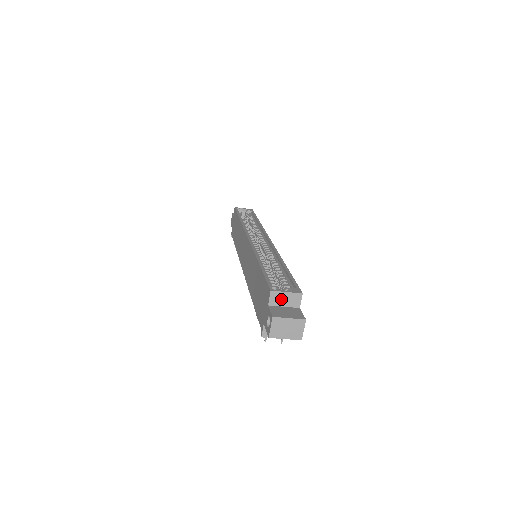
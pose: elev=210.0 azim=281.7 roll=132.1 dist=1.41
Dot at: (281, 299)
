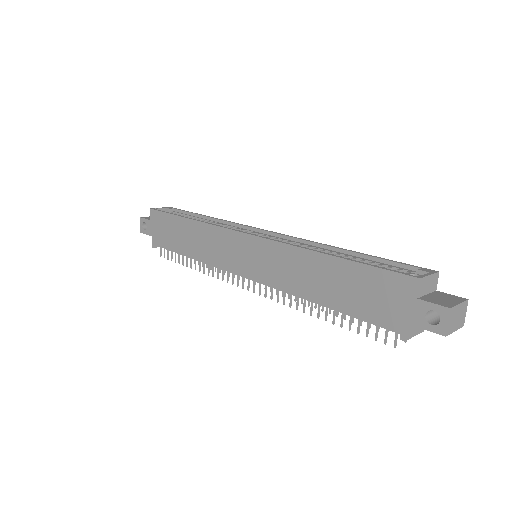
Dot at: (426, 286)
